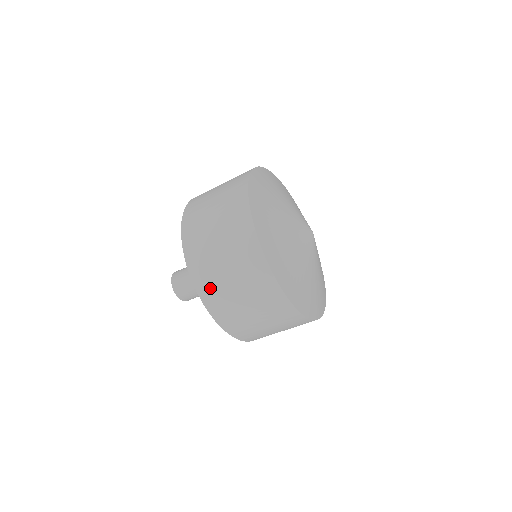
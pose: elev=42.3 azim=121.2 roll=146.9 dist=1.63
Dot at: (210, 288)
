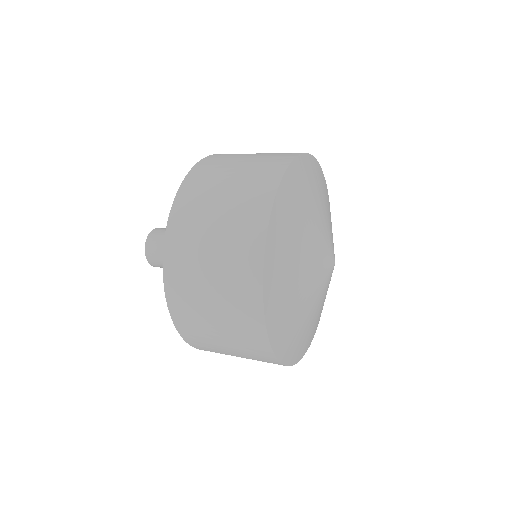
Dot at: (199, 342)
